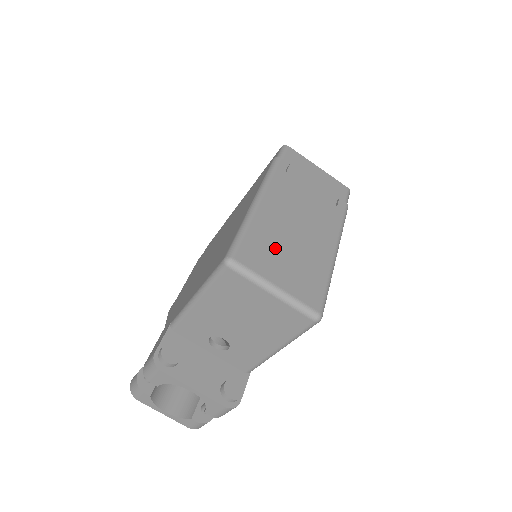
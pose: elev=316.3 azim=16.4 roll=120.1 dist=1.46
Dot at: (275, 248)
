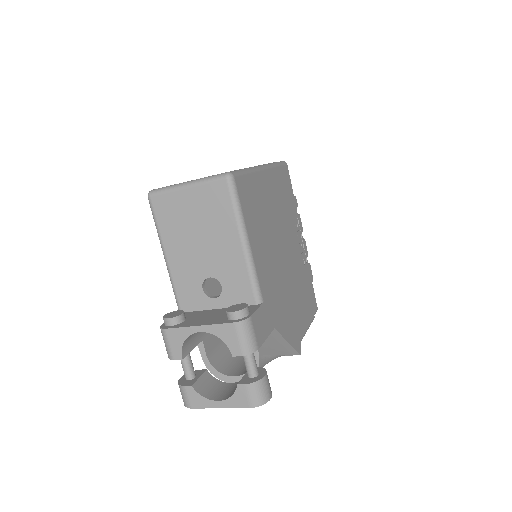
Dot at: occluded
